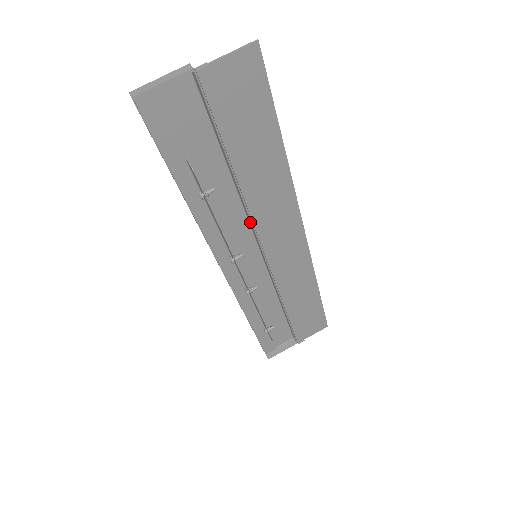
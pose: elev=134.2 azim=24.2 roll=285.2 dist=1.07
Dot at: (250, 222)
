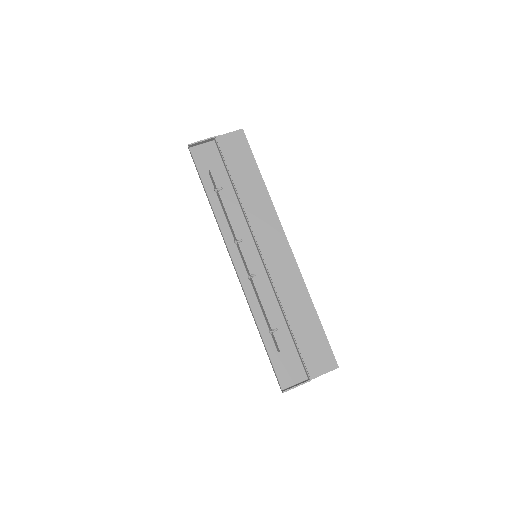
Dot at: (249, 227)
